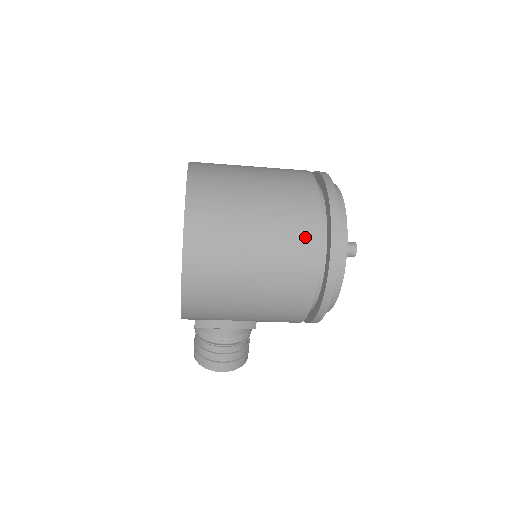
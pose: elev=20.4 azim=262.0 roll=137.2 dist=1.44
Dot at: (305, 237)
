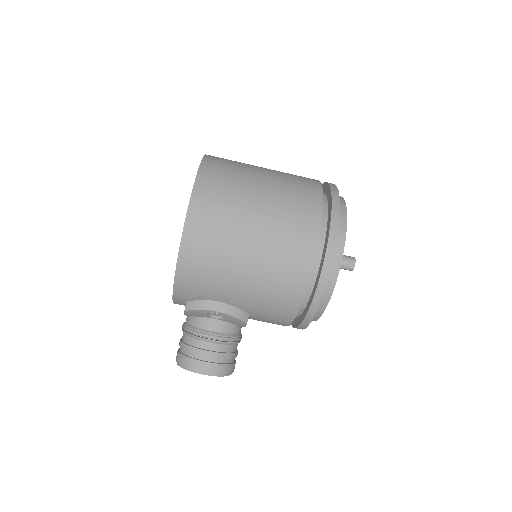
Dot at: (307, 210)
